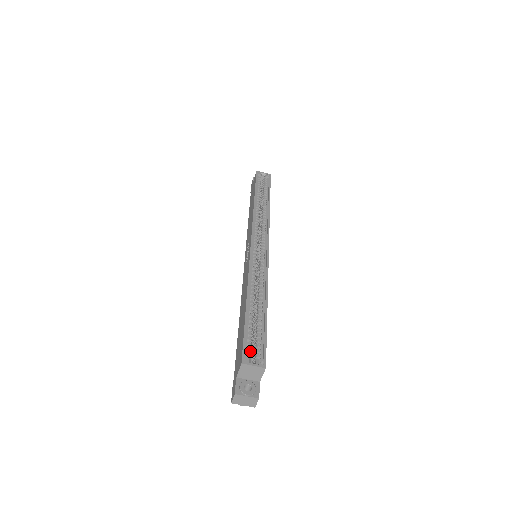
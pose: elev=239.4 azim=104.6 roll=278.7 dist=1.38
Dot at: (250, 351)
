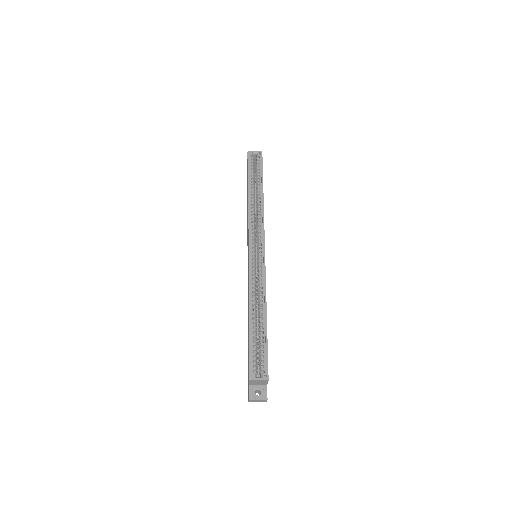
Dot at: (256, 365)
